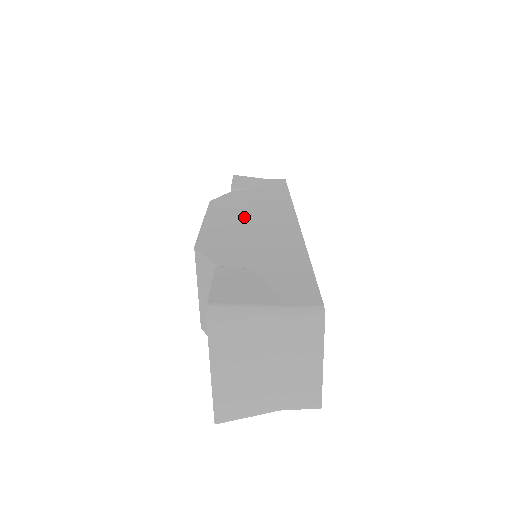
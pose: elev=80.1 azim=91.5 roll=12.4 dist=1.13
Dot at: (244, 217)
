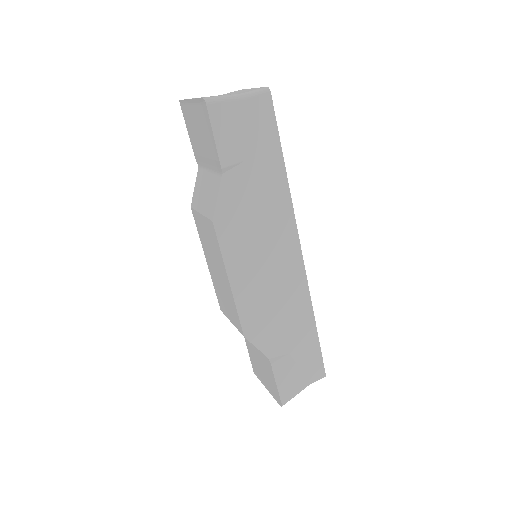
Dot at: occluded
